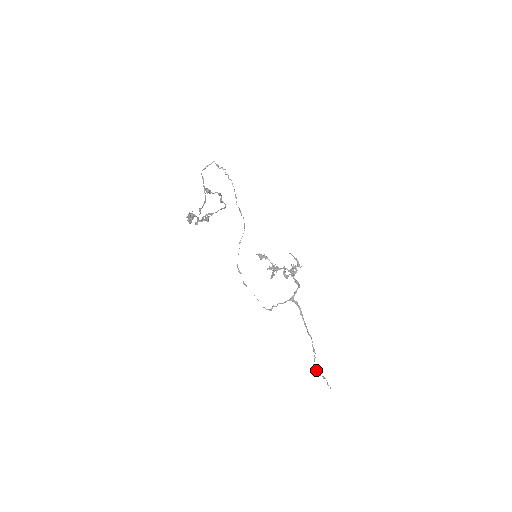
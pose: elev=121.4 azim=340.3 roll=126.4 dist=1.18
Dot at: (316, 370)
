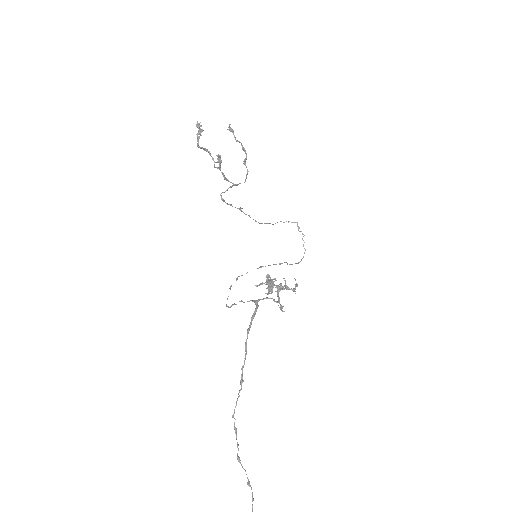
Dot at: (236, 433)
